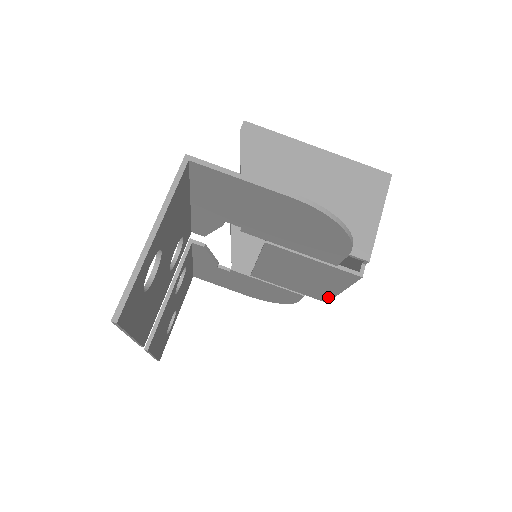
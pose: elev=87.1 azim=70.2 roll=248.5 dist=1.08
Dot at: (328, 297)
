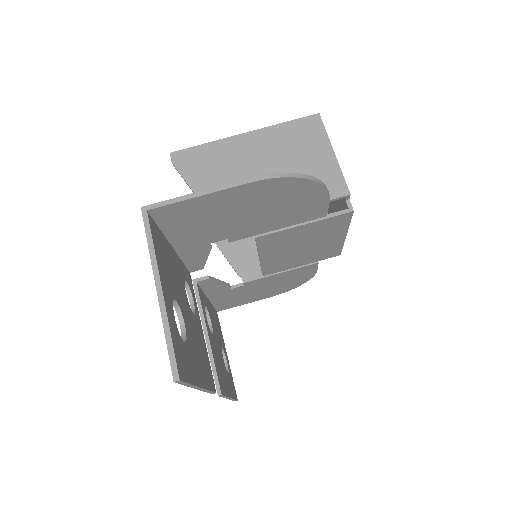
Dot at: (338, 249)
